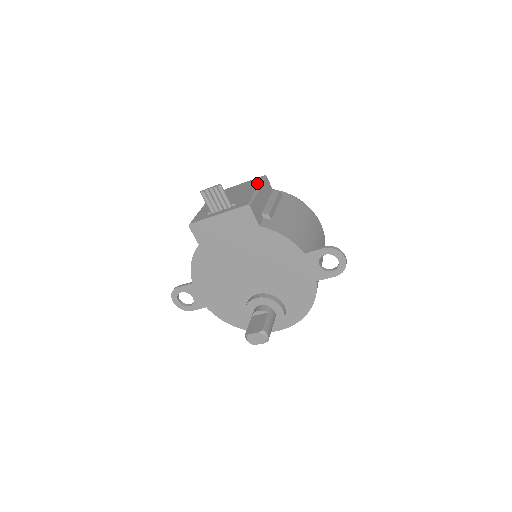
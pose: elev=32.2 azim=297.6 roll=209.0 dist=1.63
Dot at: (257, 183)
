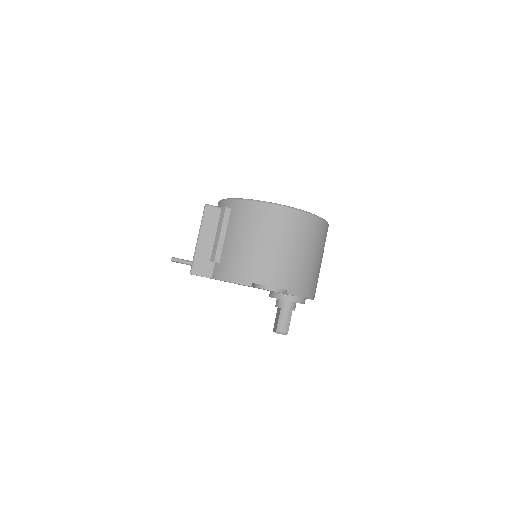
Dot at: occluded
